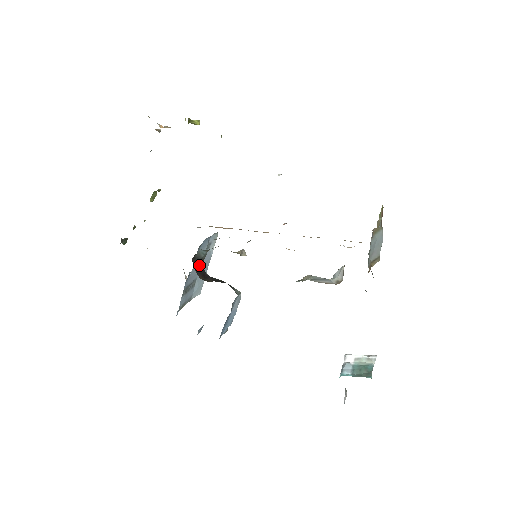
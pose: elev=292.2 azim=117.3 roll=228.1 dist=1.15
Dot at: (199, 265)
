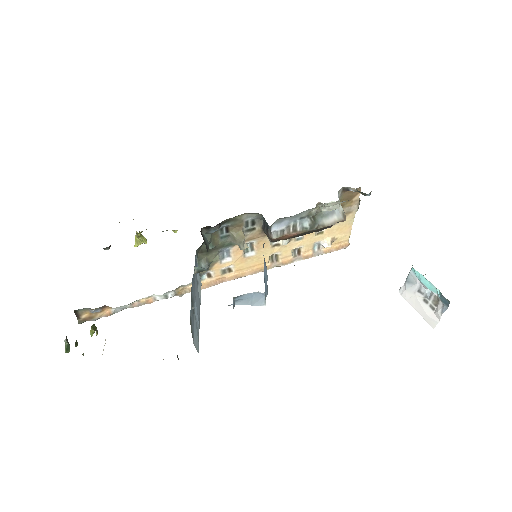
Dot at: (207, 247)
